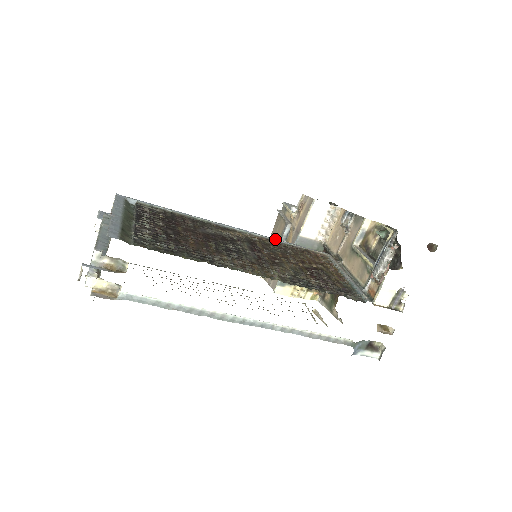
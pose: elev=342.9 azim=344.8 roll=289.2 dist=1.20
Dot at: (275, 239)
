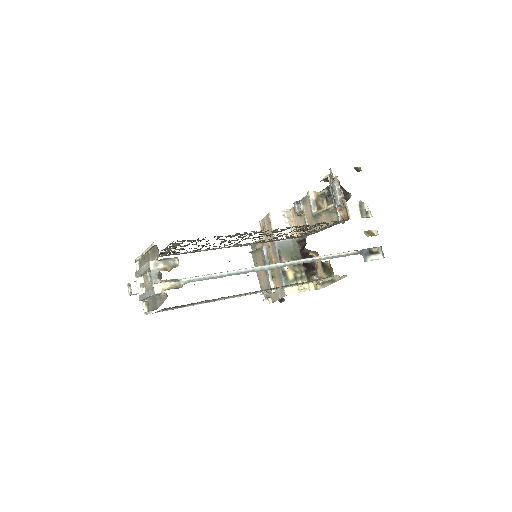
Dot at: (261, 242)
